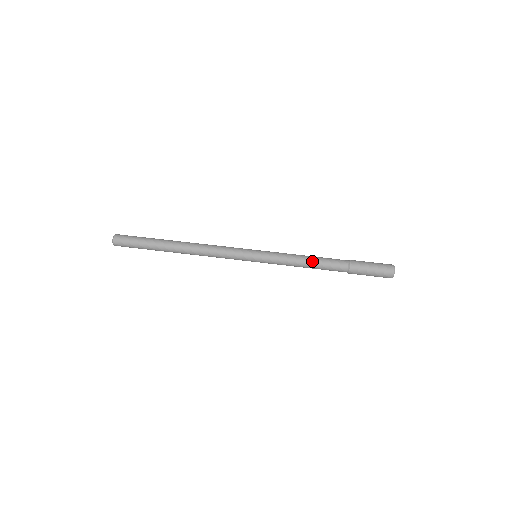
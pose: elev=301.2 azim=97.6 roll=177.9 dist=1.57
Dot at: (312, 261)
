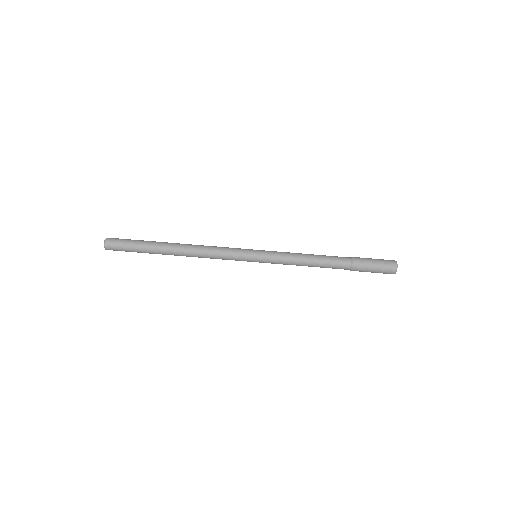
Dot at: (314, 257)
